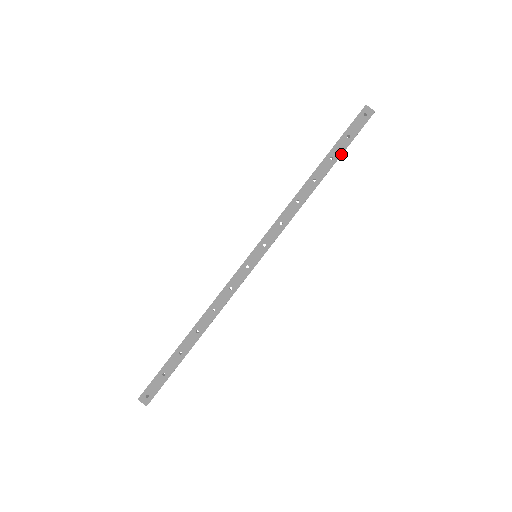
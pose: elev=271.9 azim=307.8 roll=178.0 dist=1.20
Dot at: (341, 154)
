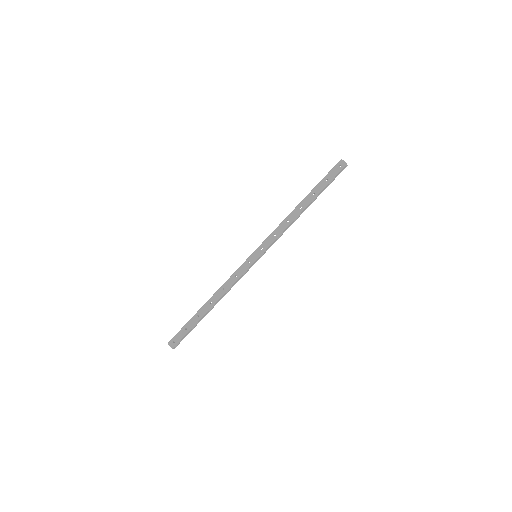
Dot at: (321, 191)
